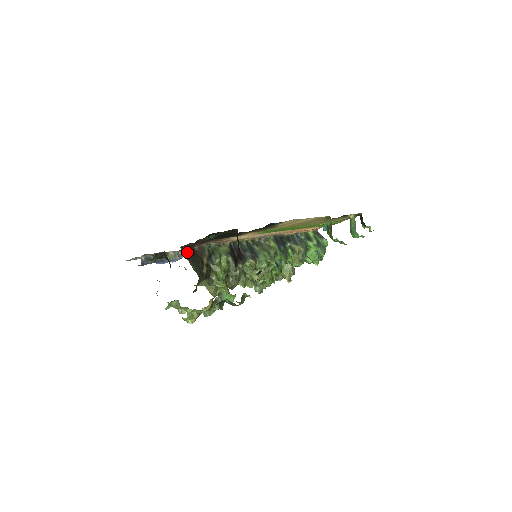
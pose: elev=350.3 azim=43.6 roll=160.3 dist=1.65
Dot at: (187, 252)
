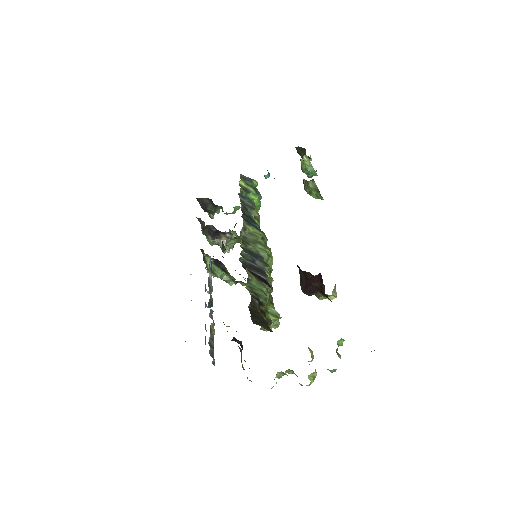
Dot at: (253, 320)
